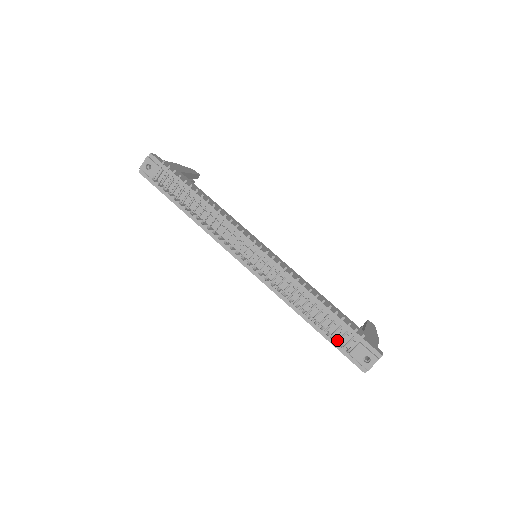
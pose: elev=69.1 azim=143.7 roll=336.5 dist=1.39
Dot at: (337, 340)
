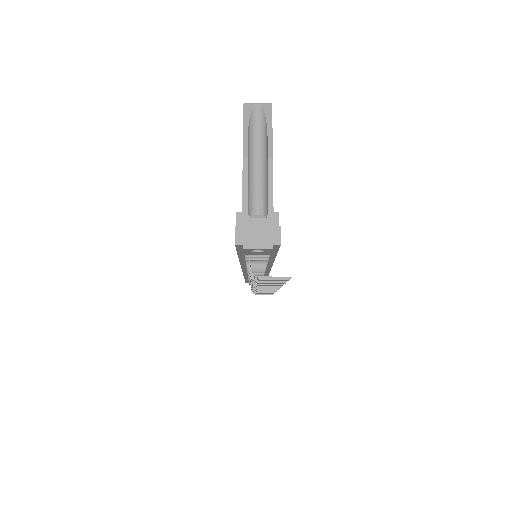
Dot at: occluded
